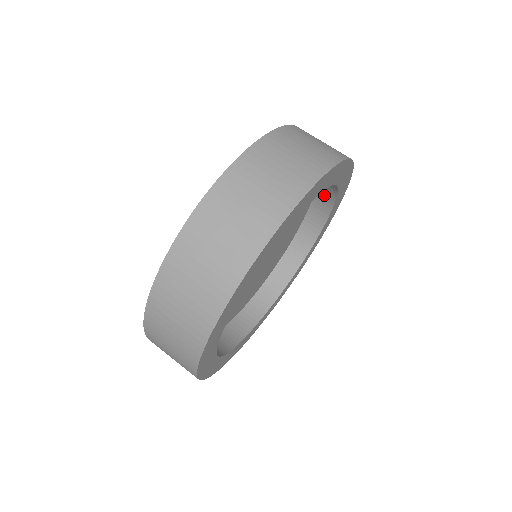
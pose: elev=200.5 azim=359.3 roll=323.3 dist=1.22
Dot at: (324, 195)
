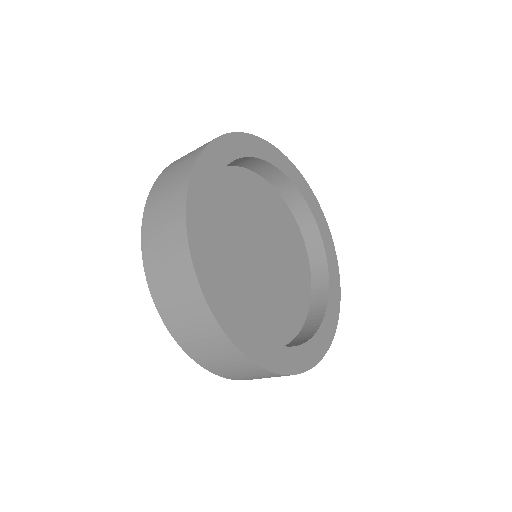
Dot at: (264, 170)
